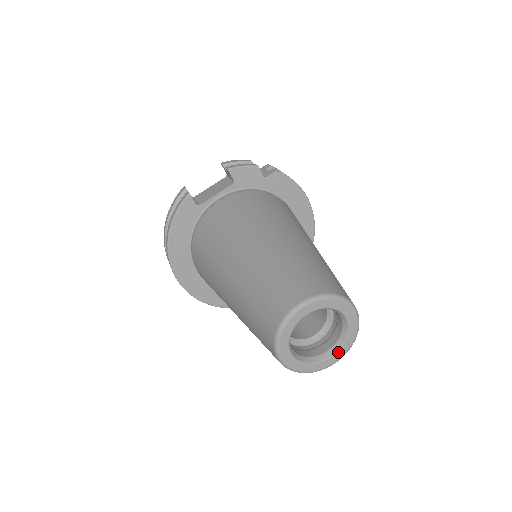
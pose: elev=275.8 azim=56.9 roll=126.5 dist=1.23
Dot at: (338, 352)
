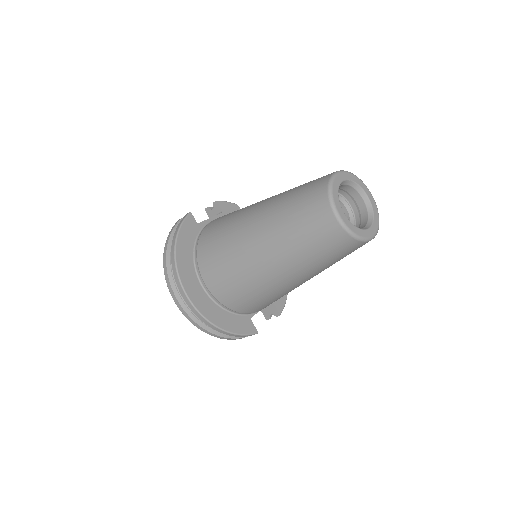
Dot at: (372, 226)
